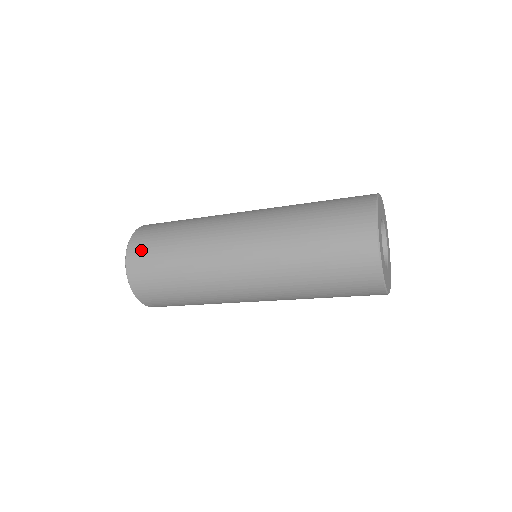
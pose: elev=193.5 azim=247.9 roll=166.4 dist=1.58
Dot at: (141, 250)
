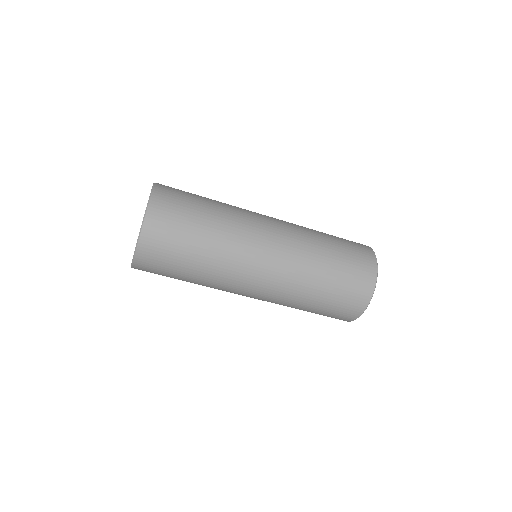
Dot at: (171, 194)
